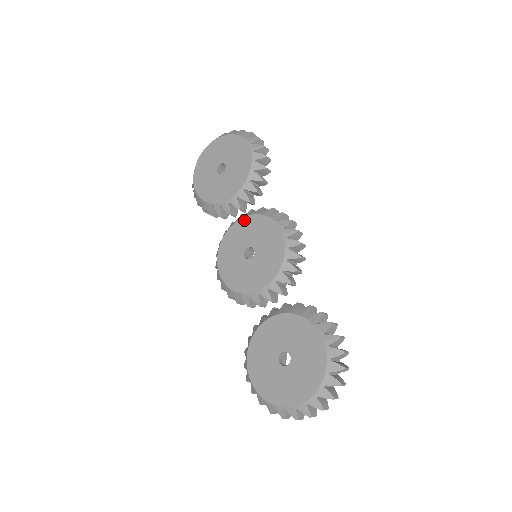
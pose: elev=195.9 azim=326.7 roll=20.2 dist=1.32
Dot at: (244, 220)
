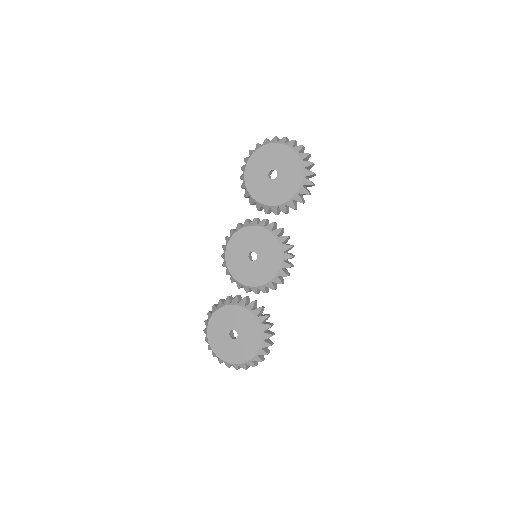
Dot at: (264, 231)
